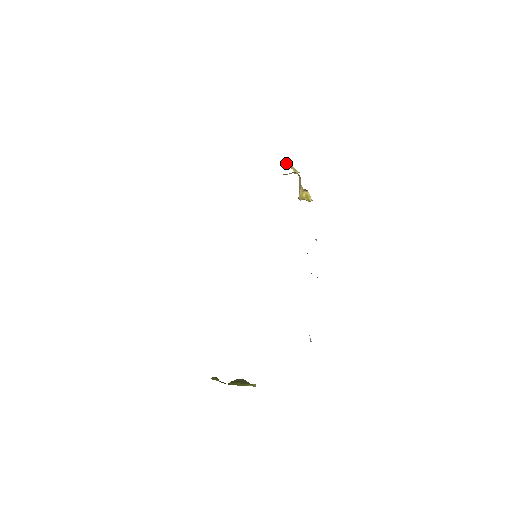
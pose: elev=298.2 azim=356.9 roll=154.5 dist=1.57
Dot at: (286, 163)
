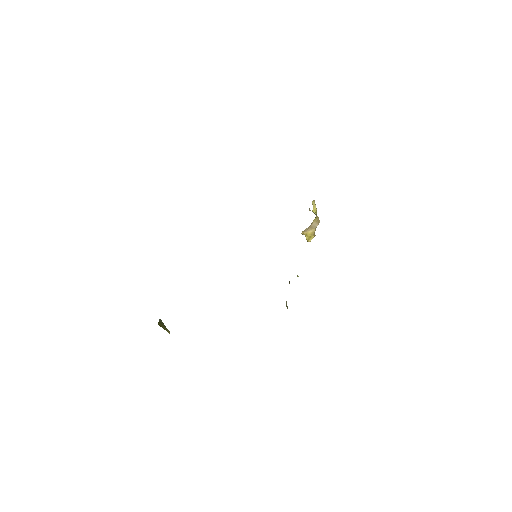
Dot at: (314, 201)
